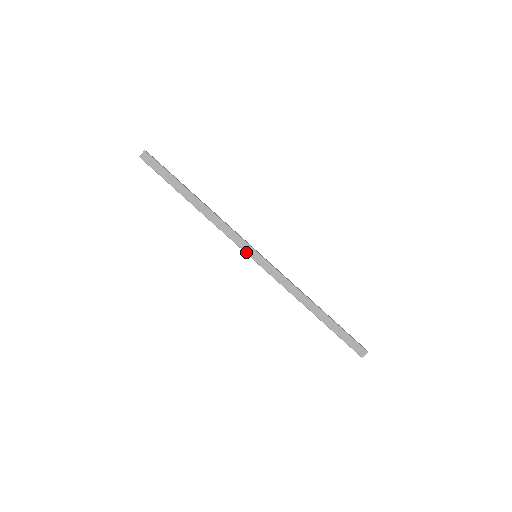
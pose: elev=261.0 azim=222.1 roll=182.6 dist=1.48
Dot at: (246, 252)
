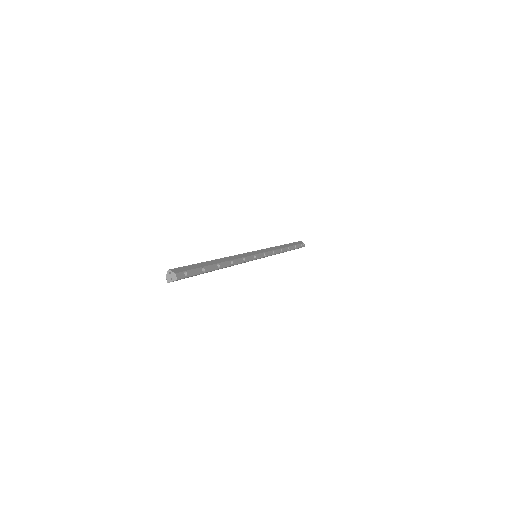
Dot at: occluded
